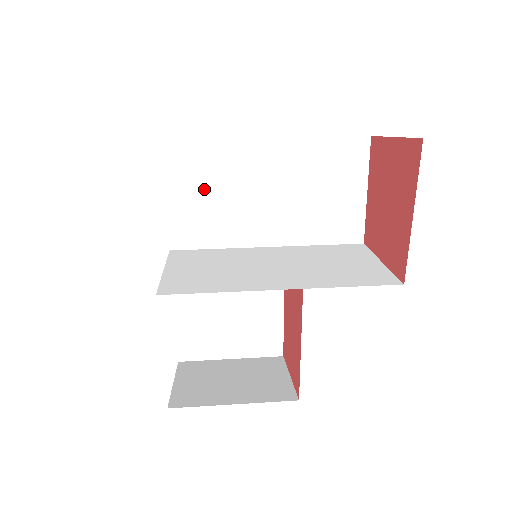
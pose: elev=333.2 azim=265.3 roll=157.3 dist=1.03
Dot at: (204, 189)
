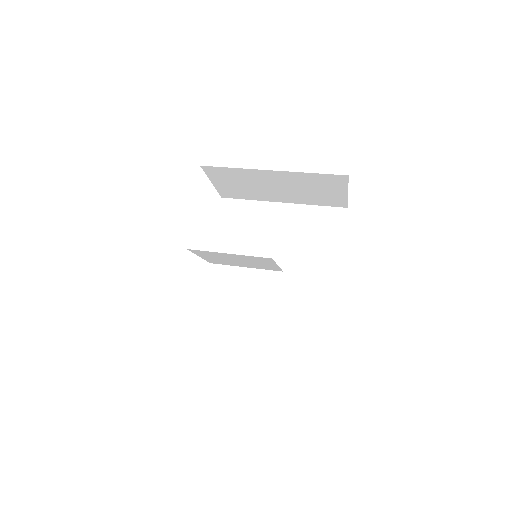
Dot at: (239, 228)
